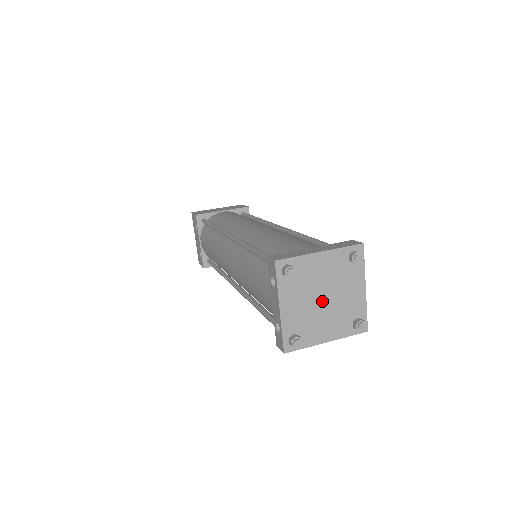
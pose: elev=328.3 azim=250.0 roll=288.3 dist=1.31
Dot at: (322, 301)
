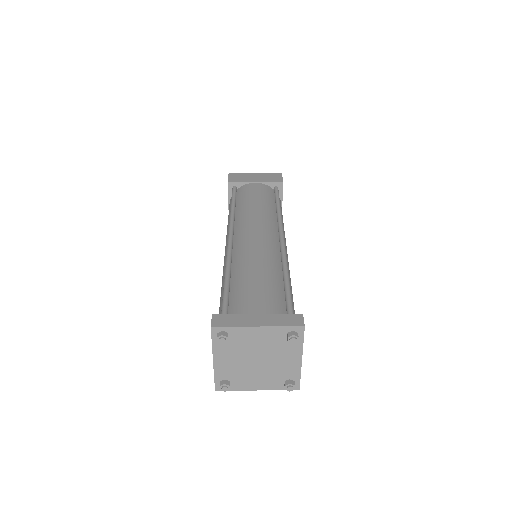
Dot at: (255, 362)
